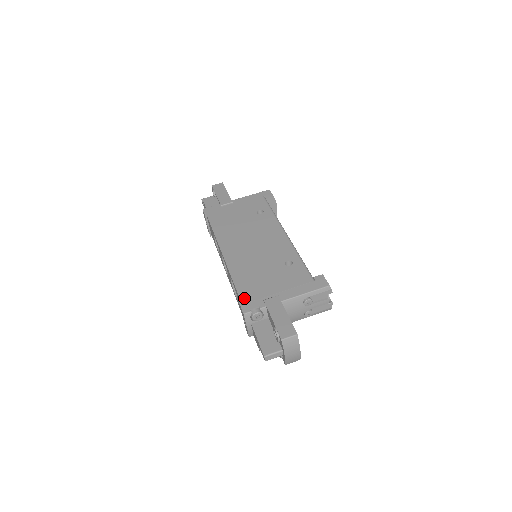
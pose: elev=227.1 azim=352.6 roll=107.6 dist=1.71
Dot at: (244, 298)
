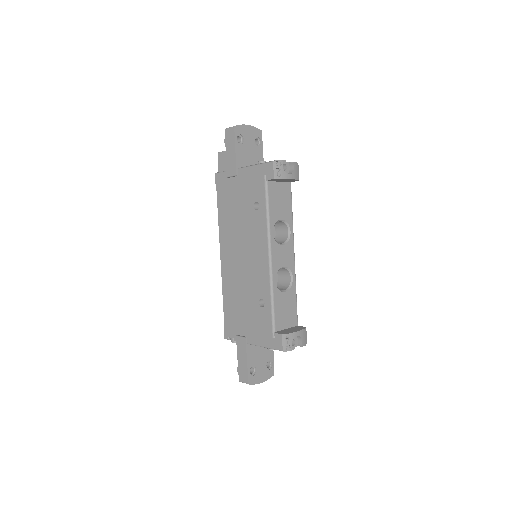
Dot at: (226, 323)
